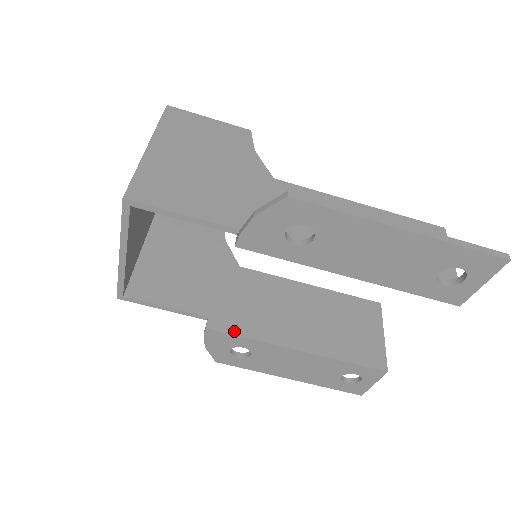
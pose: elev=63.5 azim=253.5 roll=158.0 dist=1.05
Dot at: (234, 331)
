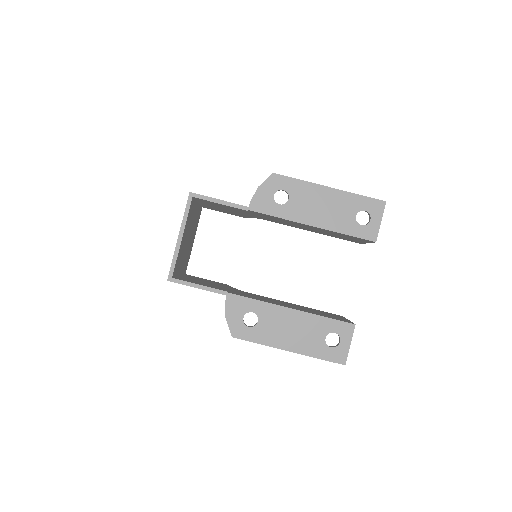
Dot at: (246, 297)
